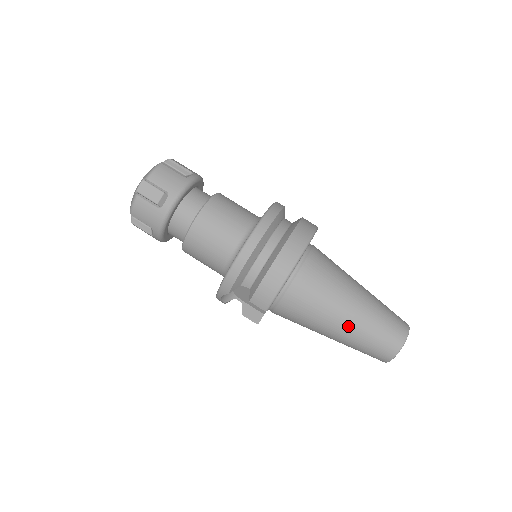
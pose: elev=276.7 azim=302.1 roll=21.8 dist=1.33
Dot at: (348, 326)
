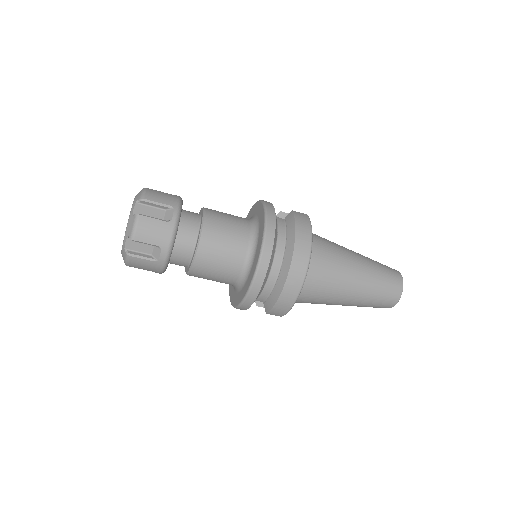
Dot at: (353, 301)
